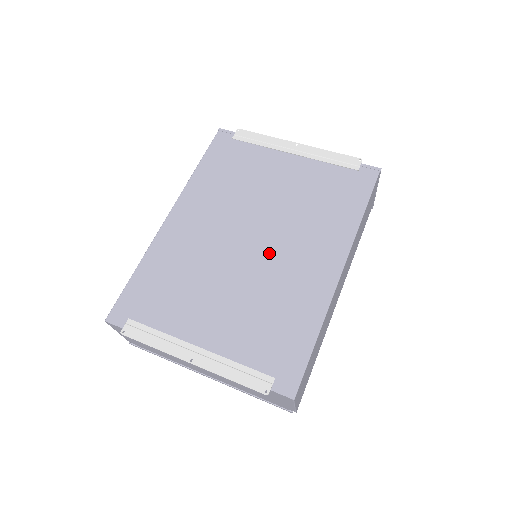
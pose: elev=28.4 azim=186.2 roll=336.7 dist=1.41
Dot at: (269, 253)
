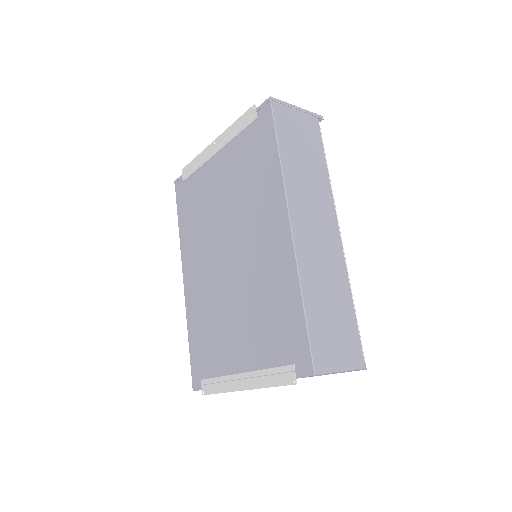
Dot at: (242, 256)
